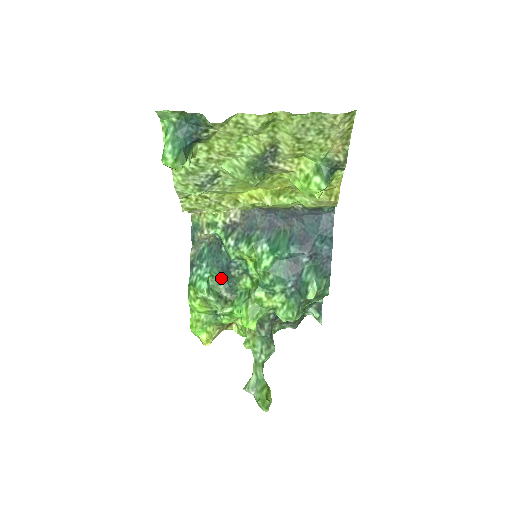
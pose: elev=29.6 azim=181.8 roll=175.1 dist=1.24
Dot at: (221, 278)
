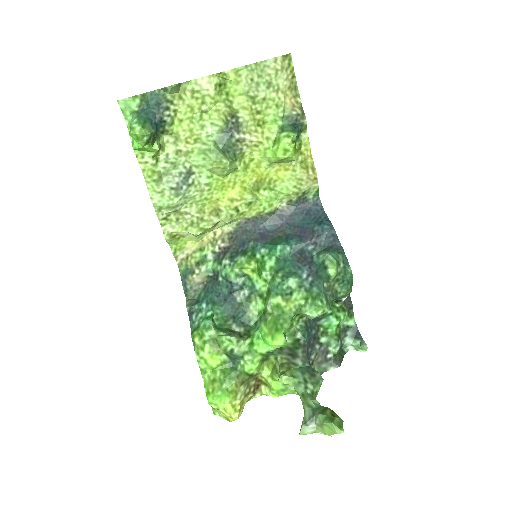
Dot at: (227, 314)
